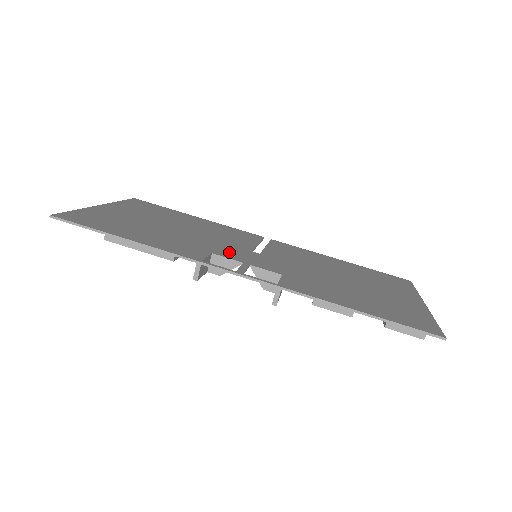
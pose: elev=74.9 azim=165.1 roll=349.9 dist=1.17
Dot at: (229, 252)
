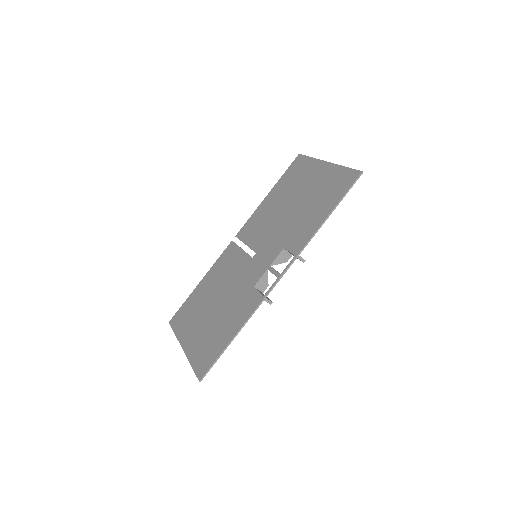
Dot at: (253, 275)
